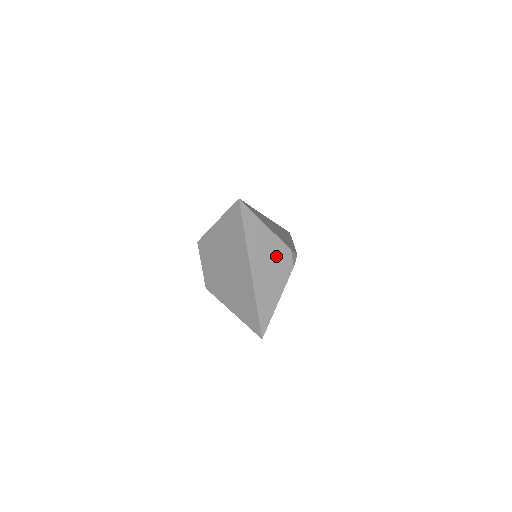
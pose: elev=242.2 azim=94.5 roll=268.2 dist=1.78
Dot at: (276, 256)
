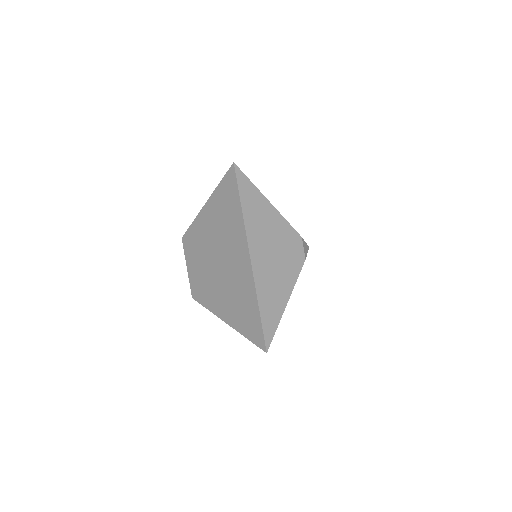
Dot at: (283, 242)
